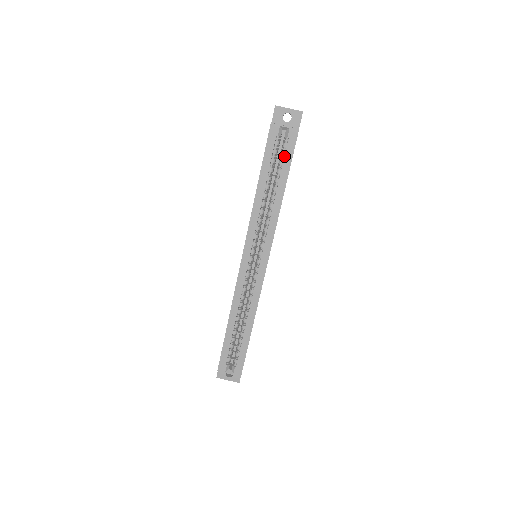
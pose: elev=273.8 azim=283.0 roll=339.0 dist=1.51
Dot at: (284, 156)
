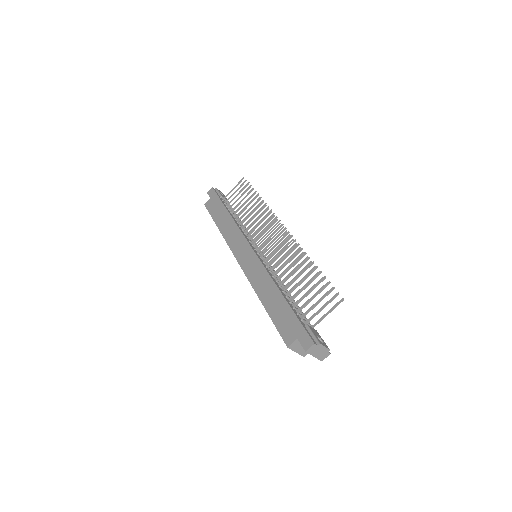
Dot at: occluded
